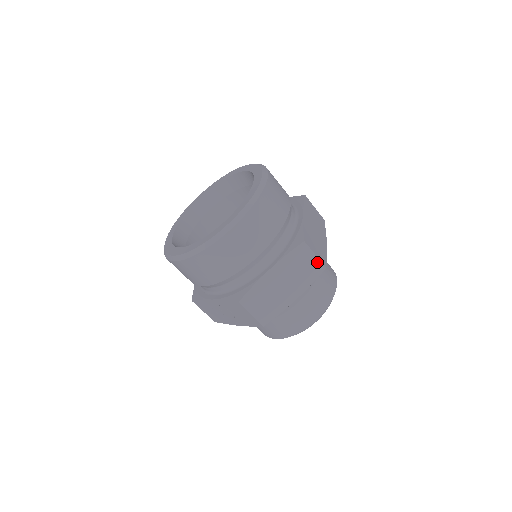
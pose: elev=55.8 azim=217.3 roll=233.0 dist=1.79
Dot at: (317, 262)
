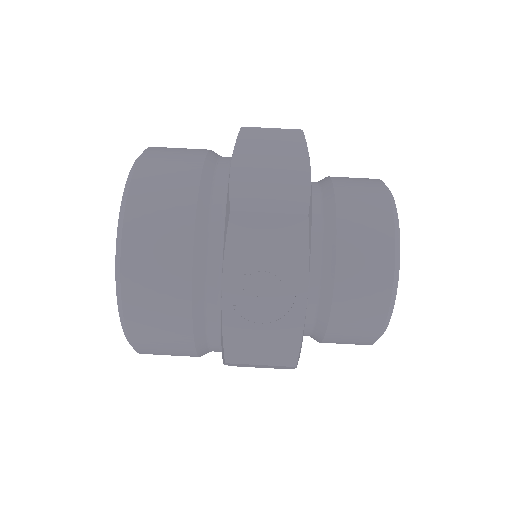
Dot at: (283, 132)
